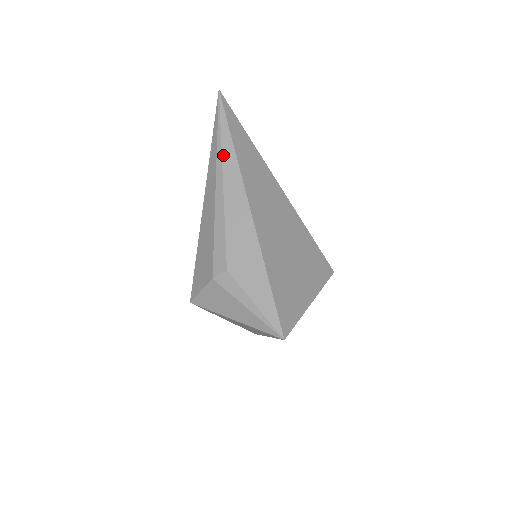
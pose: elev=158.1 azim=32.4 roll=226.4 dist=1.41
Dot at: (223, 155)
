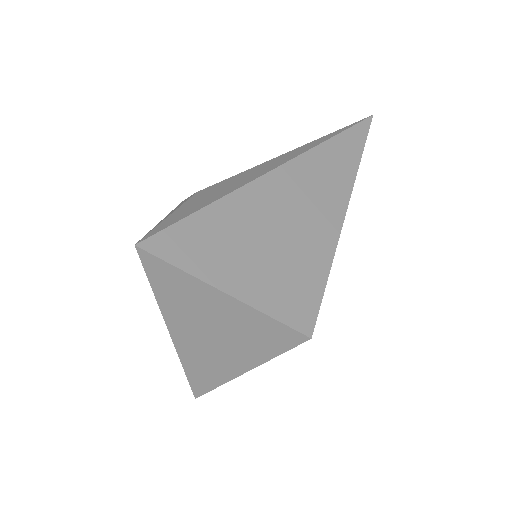
Dot at: (315, 140)
